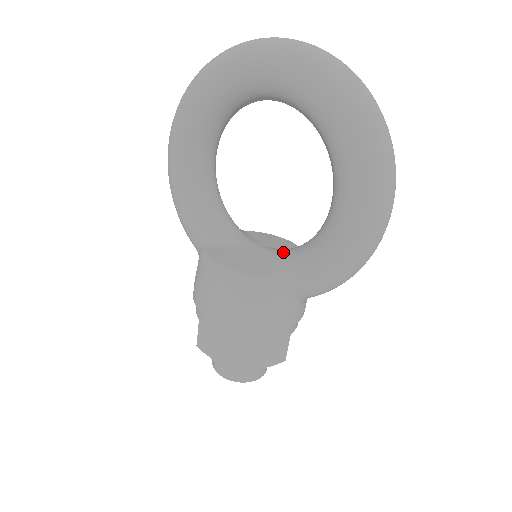
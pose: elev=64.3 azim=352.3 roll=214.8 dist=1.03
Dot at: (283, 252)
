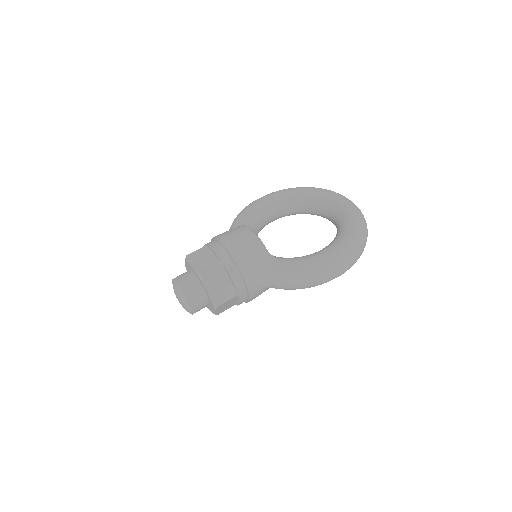
Dot at: occluded
